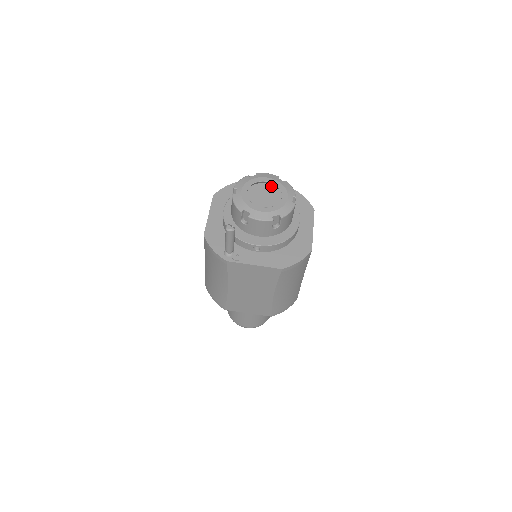
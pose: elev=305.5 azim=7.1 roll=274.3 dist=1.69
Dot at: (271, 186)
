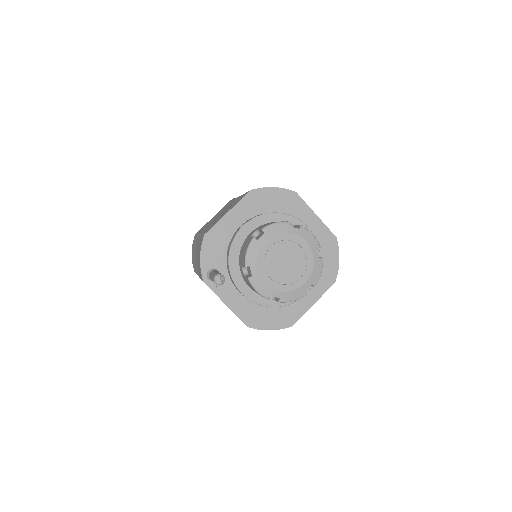
Dot at: (303, 251)
